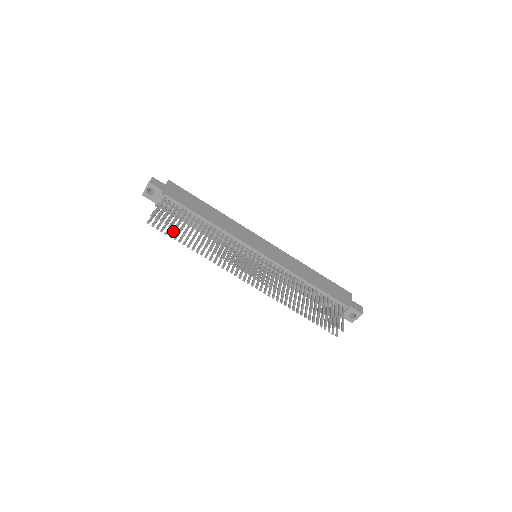
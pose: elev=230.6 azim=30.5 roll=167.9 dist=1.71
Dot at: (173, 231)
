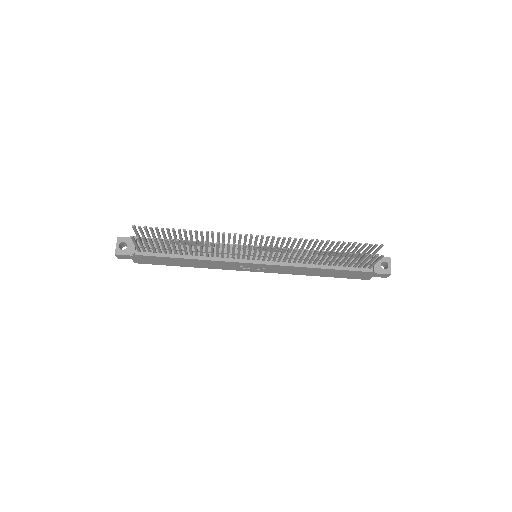
Dot at: (161, 242)
